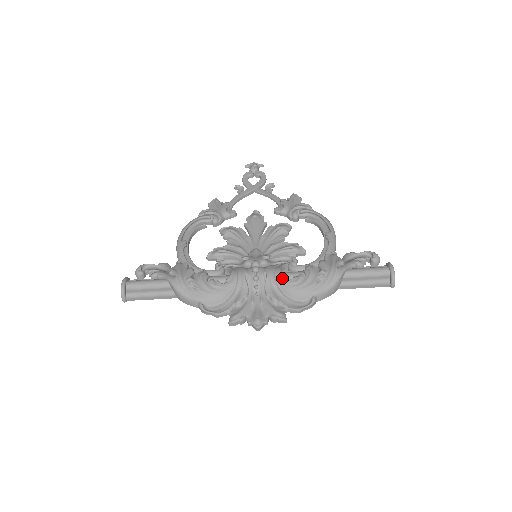
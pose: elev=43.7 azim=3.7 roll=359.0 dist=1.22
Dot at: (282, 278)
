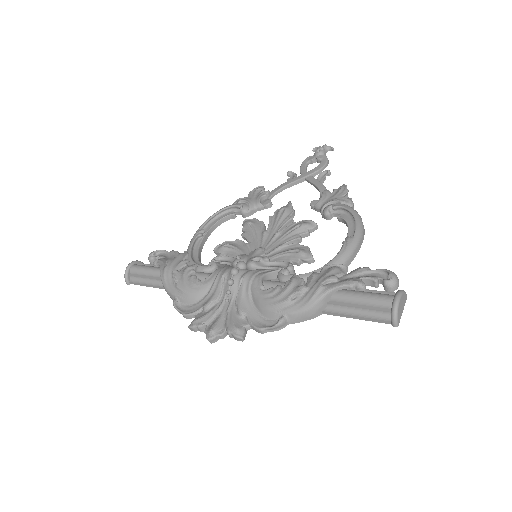
Dot at: (257, 287)
